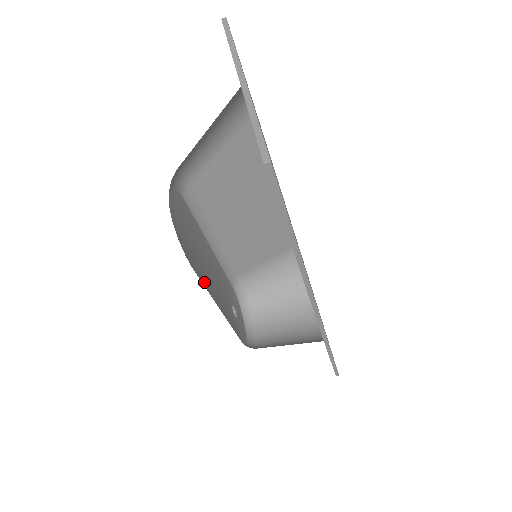
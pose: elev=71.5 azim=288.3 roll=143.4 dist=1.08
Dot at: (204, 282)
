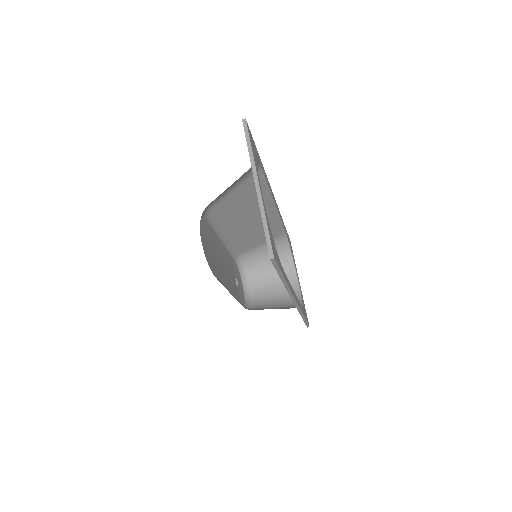
Dot at: (221, 280)
